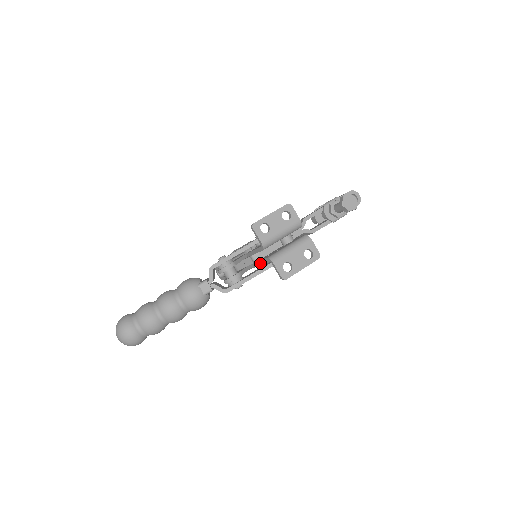
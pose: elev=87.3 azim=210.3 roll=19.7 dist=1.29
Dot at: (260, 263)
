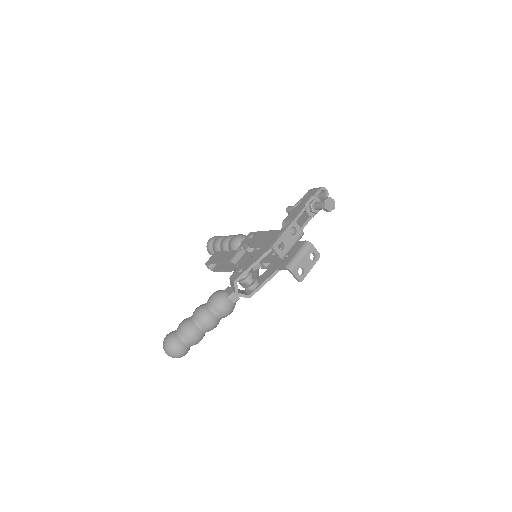
Dot at: occluded
